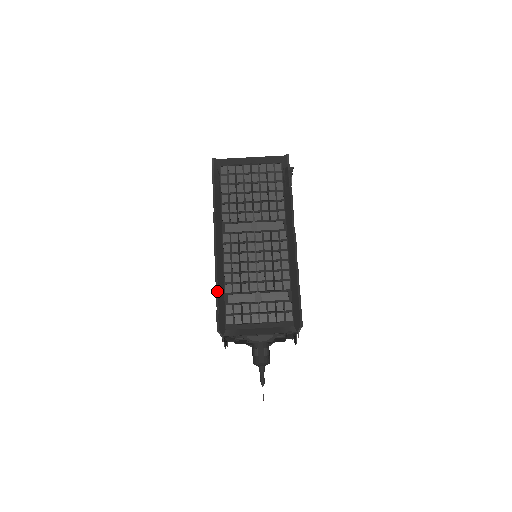
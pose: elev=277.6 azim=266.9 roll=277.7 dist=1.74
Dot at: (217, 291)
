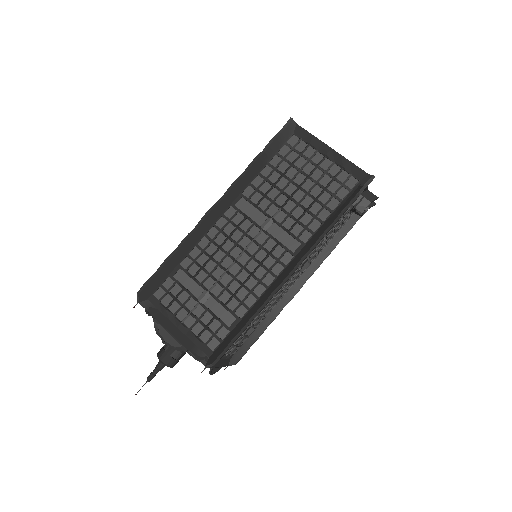
Dot at: (171, 256)
